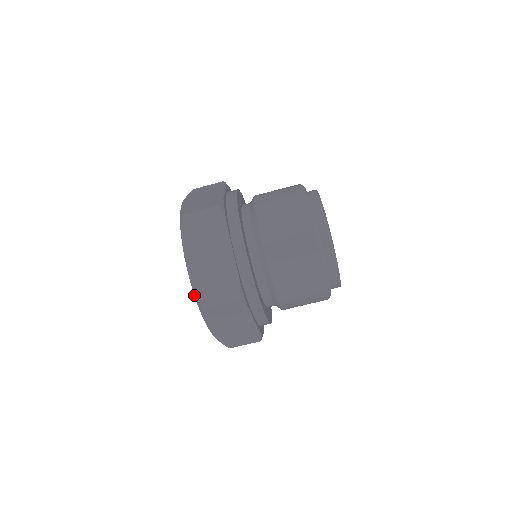
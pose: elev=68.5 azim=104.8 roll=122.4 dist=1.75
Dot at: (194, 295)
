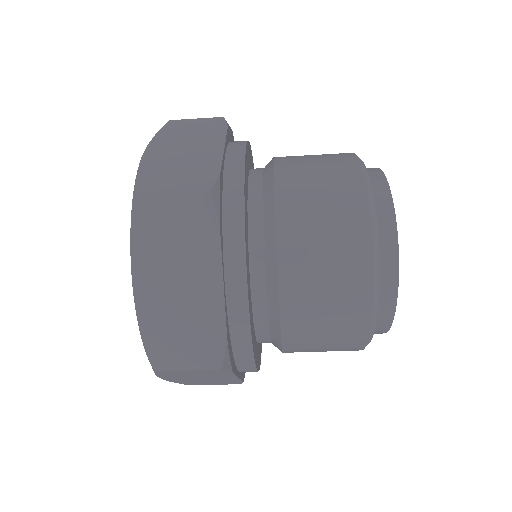
Dot at: (142, 340)
